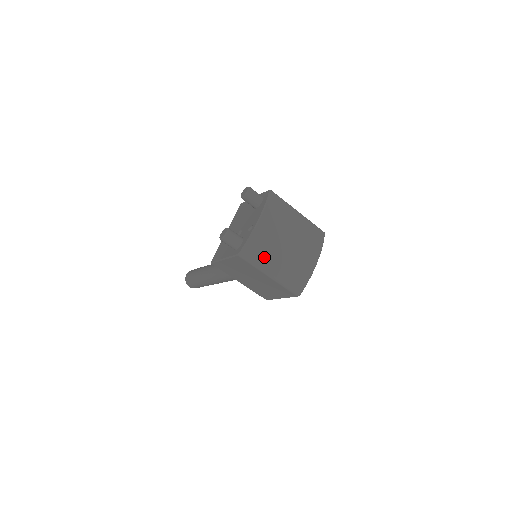
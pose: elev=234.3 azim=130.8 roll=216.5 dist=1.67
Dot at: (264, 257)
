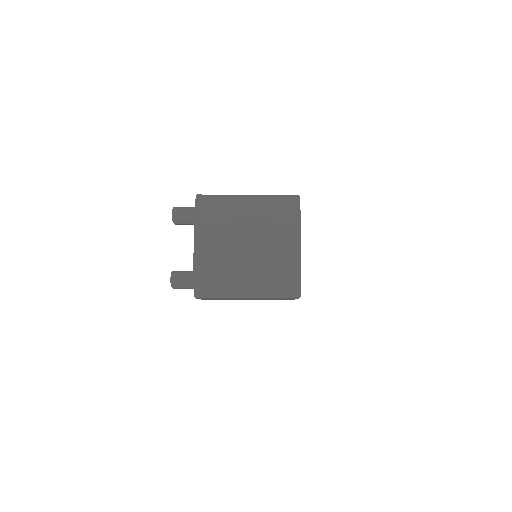
Dot at: (225, 282)
